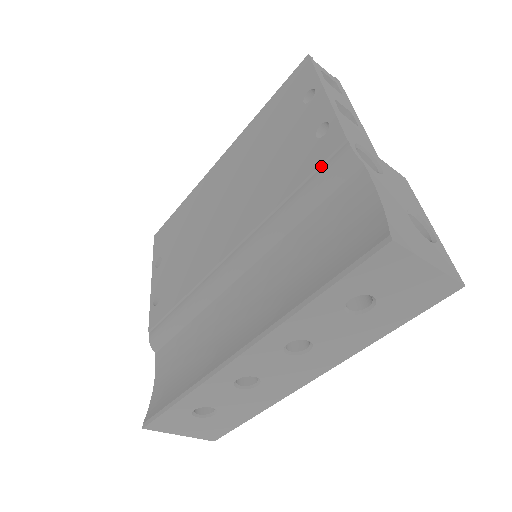
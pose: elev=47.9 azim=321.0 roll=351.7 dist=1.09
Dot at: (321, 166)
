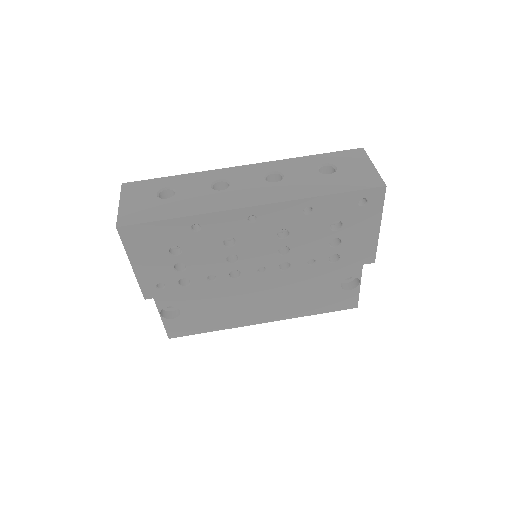
Dot at: occluded
